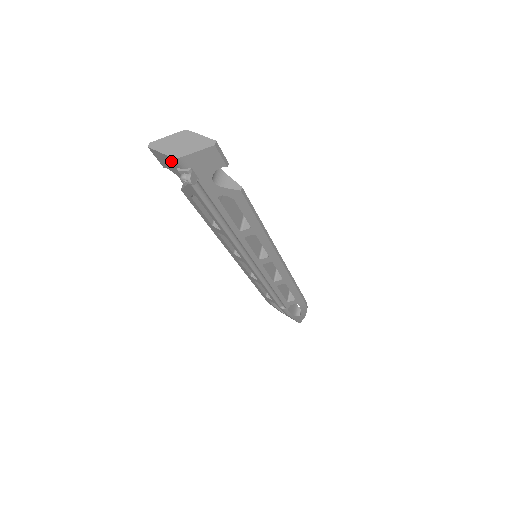
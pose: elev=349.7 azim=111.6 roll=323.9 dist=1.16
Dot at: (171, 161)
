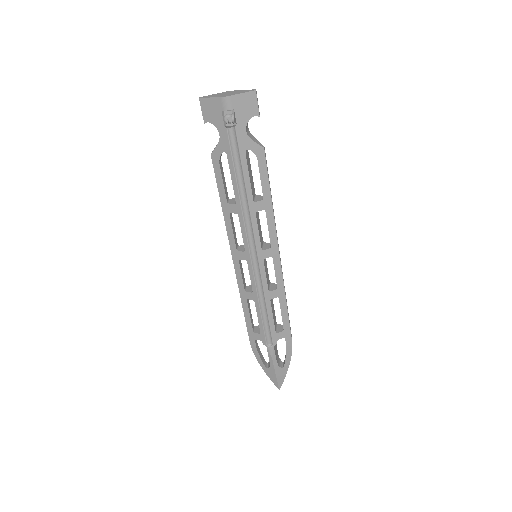
Dot at: (218, 104)
